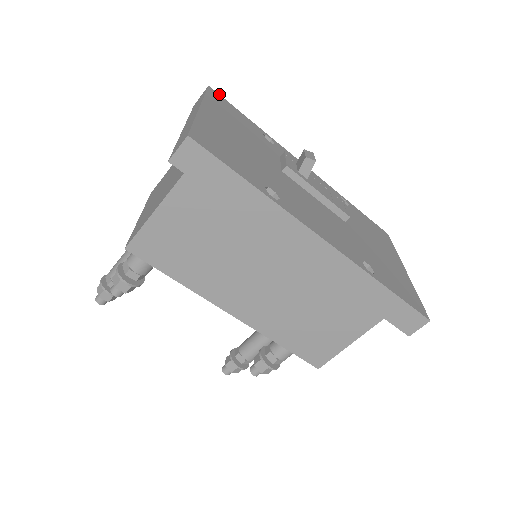
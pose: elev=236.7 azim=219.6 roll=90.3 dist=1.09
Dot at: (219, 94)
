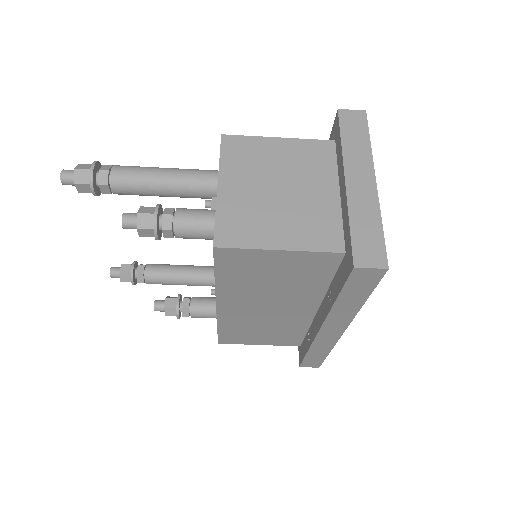
Dot at: occluded
